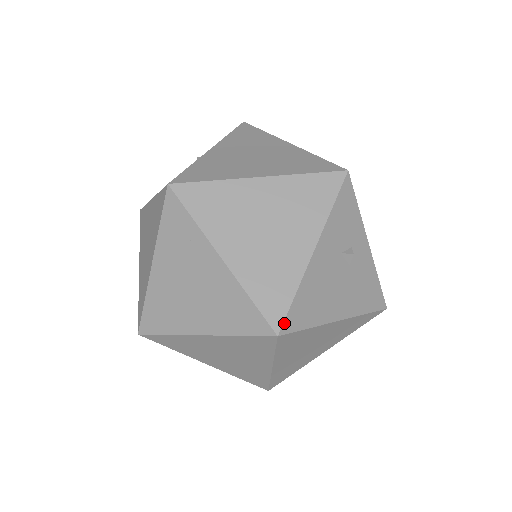
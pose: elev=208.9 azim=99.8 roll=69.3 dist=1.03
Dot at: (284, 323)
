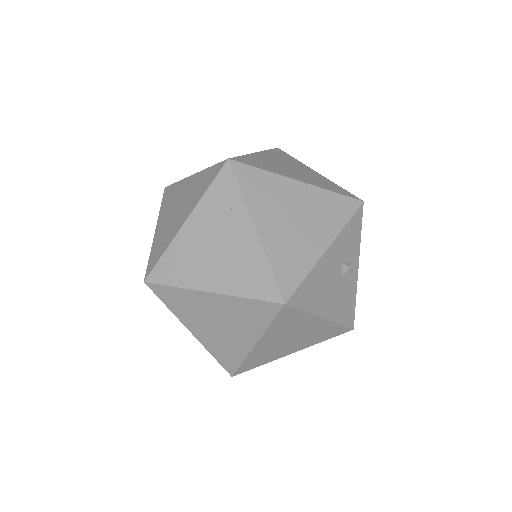
Dot at: (292, 296)
